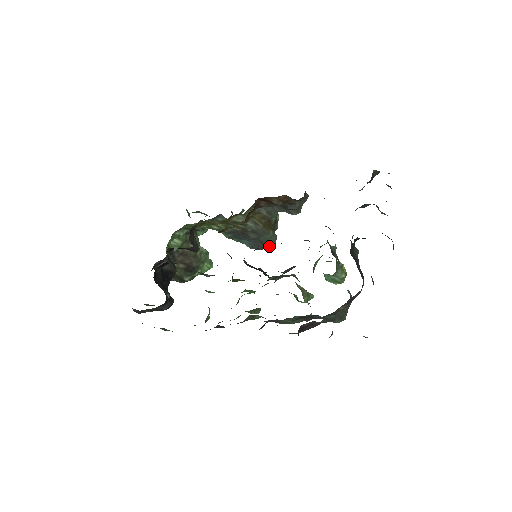
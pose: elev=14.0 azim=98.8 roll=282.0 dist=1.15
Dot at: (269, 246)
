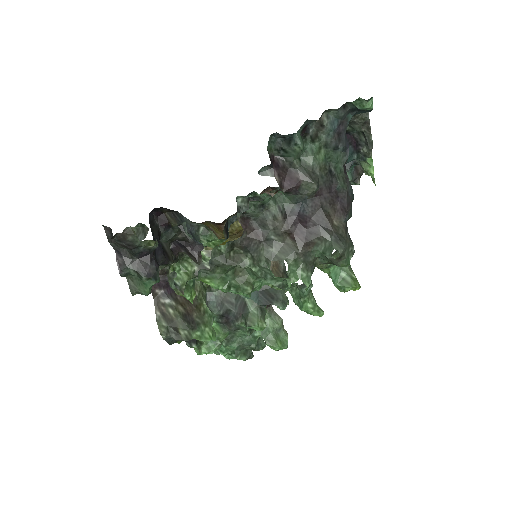
Dot at: (279, 303)
